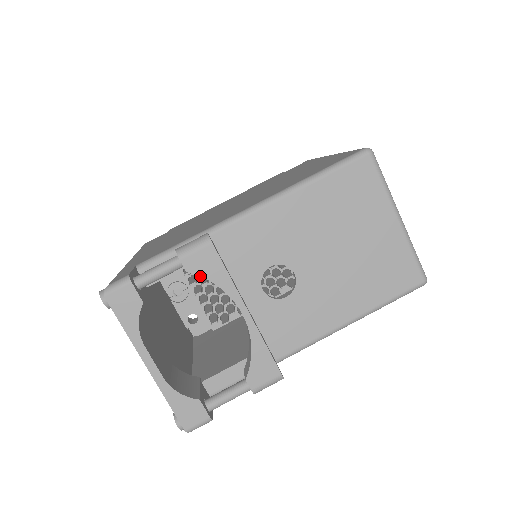
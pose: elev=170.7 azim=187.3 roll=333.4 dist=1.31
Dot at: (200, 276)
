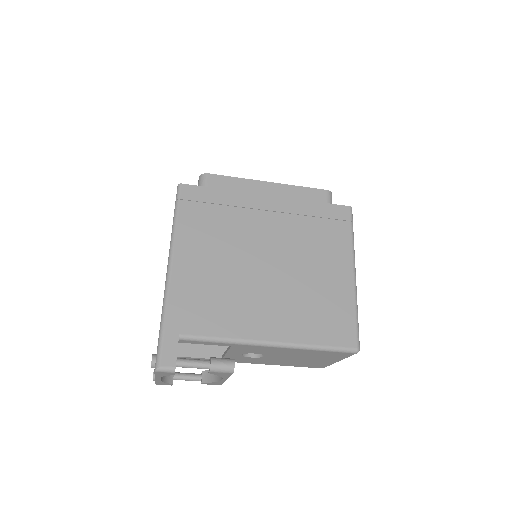
Dot at: (214, 374)
